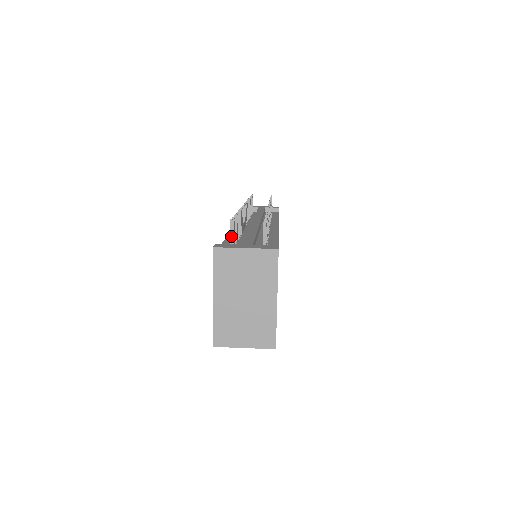
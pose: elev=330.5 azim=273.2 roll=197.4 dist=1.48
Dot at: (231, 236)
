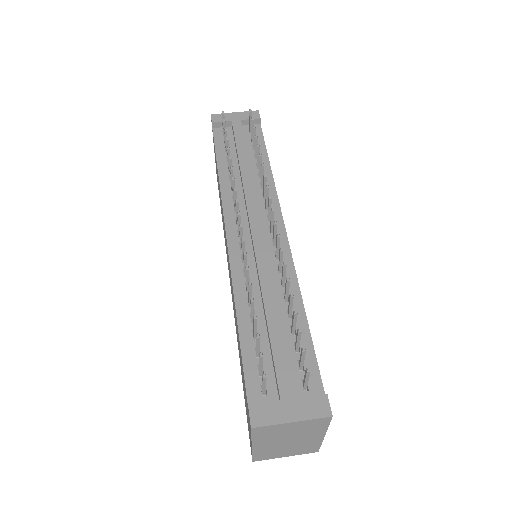
Dot at: (264, 385)
